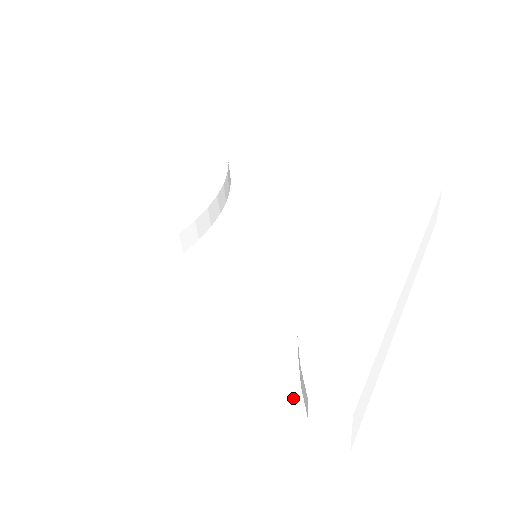
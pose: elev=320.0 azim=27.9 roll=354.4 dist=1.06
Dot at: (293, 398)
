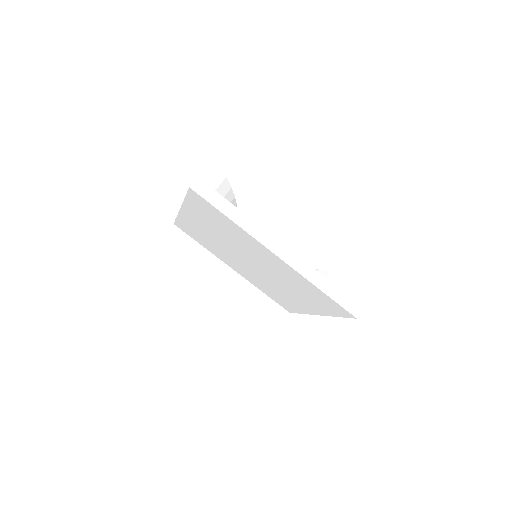
Dot at: occluded
